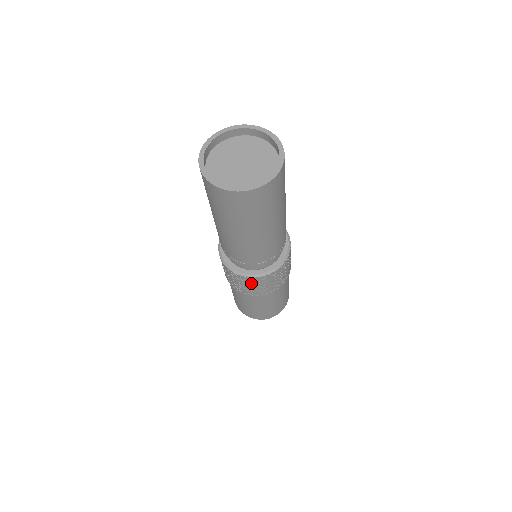
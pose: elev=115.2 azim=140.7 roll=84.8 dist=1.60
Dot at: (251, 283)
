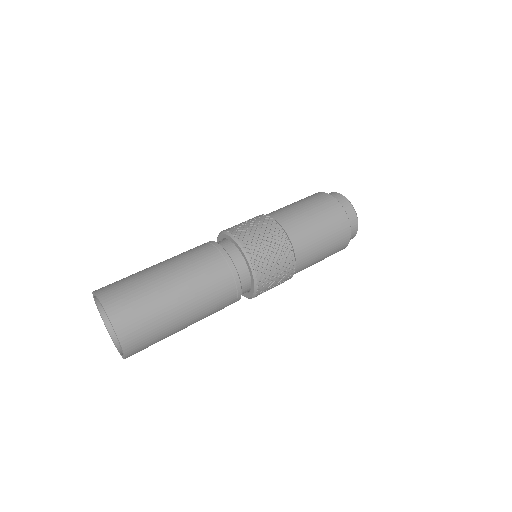
Dot at: (267, 290)
